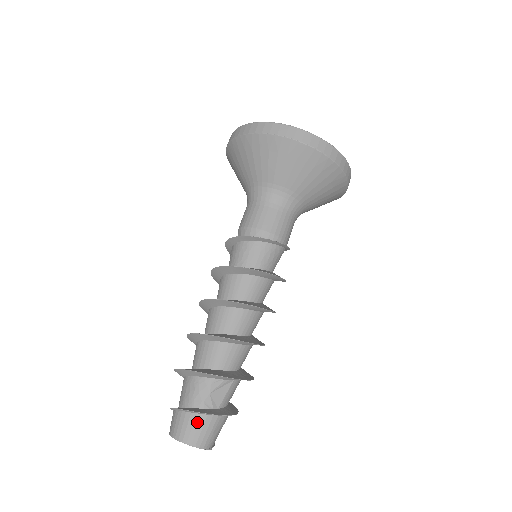
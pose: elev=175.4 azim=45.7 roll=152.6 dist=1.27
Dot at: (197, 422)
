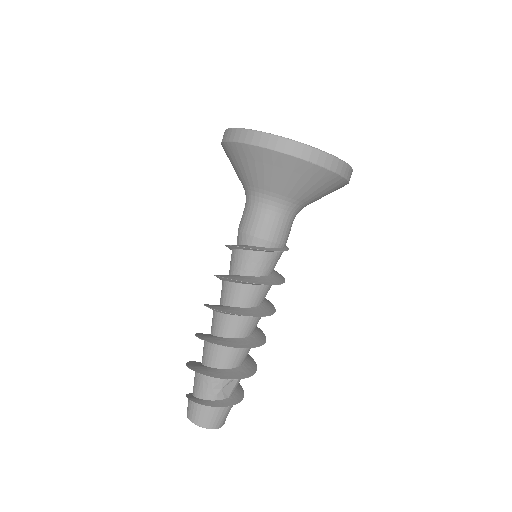
Dot at: (212, 412)
